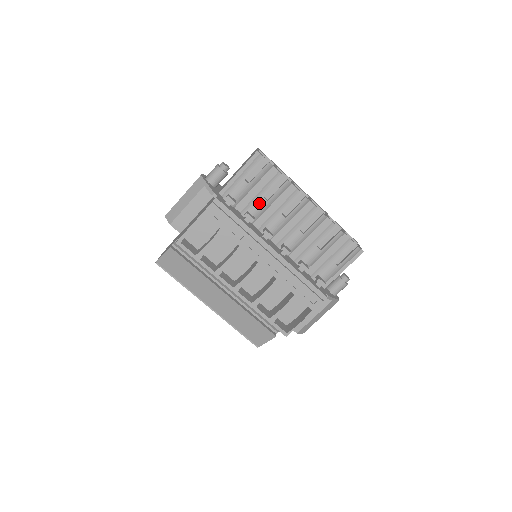
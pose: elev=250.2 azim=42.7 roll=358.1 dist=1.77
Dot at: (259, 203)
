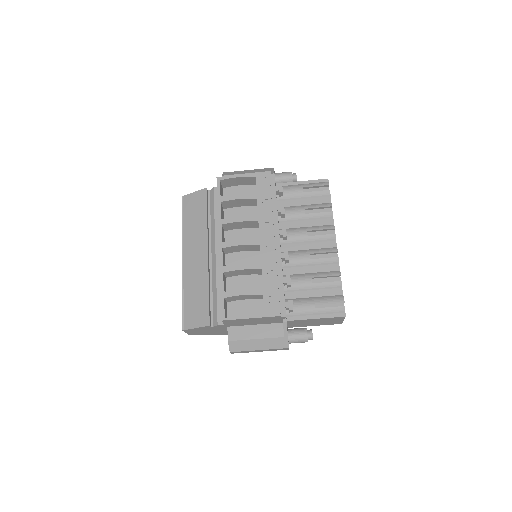
Dot at: (298, 210)
